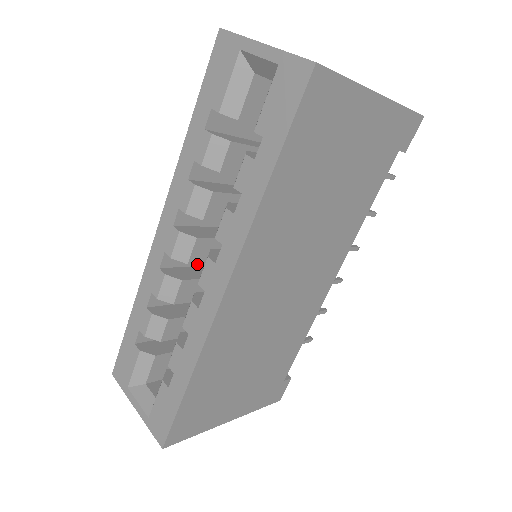
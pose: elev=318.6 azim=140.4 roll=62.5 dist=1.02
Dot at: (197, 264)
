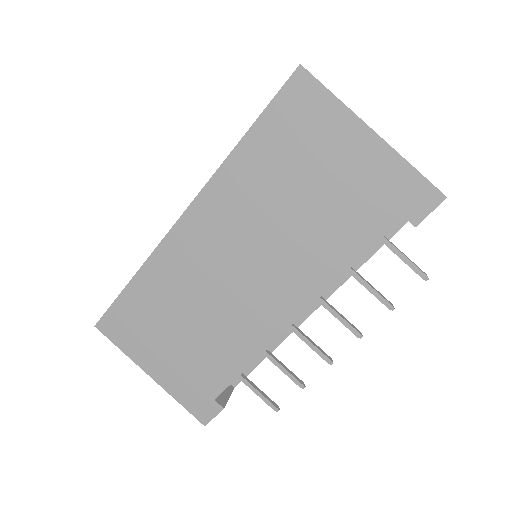
Dot at: occluded
